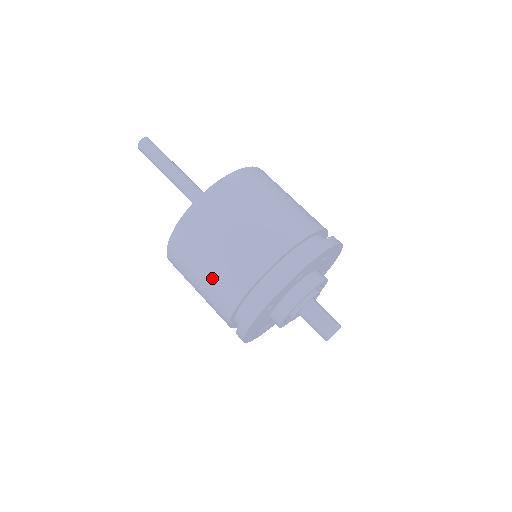
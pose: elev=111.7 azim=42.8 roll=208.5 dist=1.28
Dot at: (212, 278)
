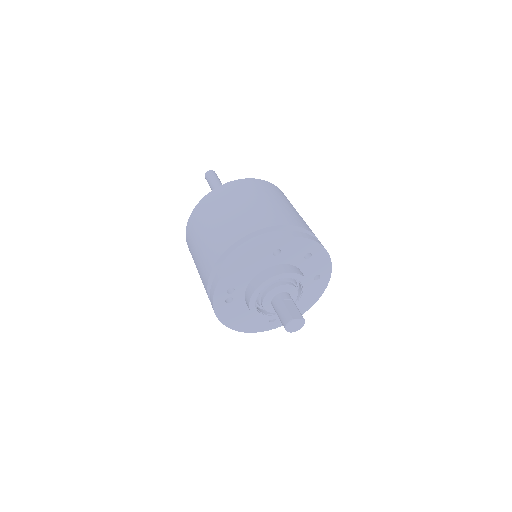
Dot at: (247, 210)
